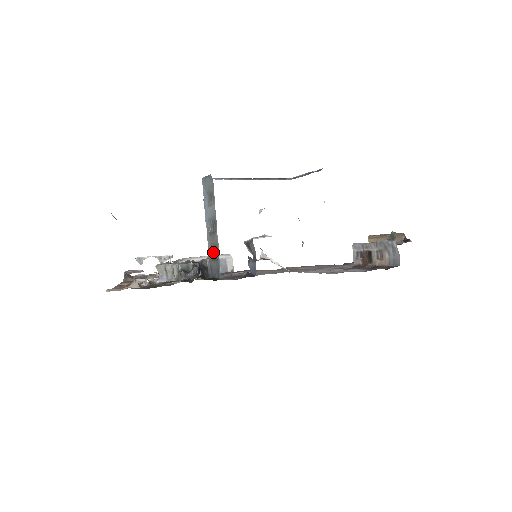
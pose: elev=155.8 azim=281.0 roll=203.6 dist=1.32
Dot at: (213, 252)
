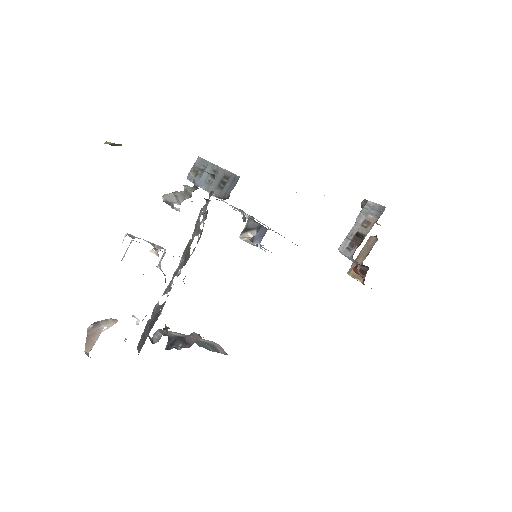
Dot at: (220, 188)
